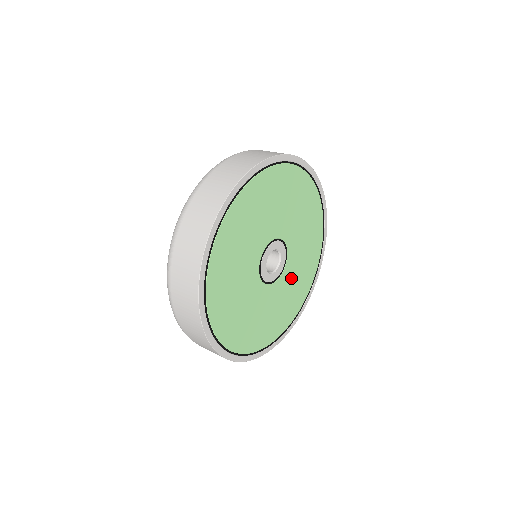
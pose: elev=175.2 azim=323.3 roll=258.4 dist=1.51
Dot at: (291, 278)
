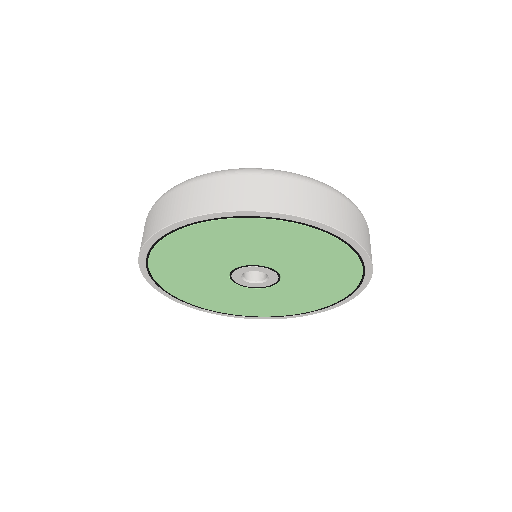
Dot at: (297, 288)
